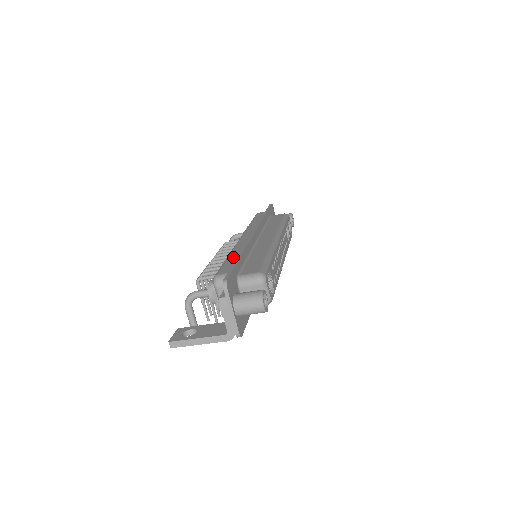
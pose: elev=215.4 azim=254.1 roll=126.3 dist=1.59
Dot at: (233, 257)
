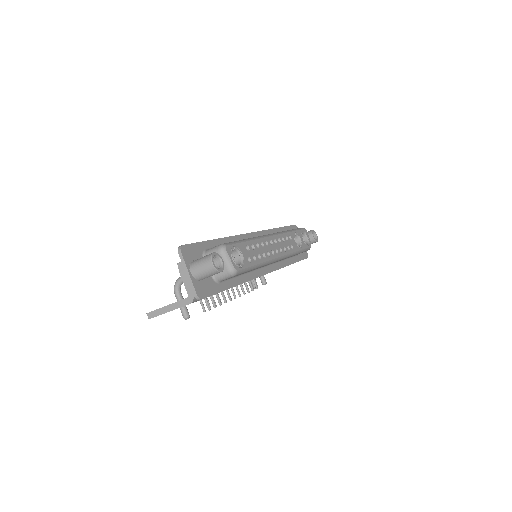
Dot at: occluded
